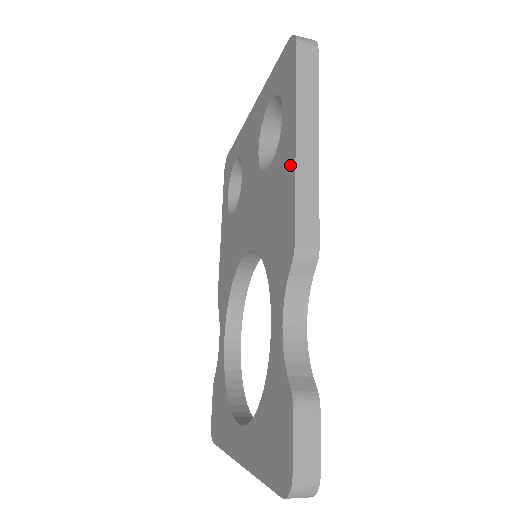
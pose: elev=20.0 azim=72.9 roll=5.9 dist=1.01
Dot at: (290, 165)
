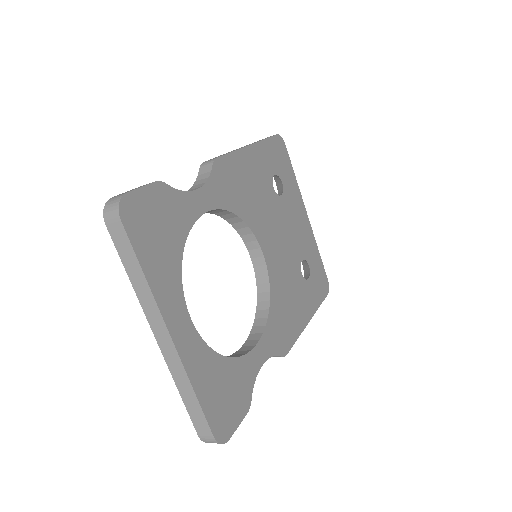
Dot at: occluded
